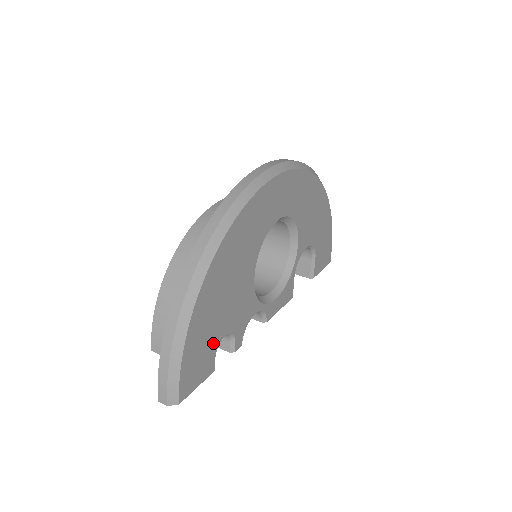
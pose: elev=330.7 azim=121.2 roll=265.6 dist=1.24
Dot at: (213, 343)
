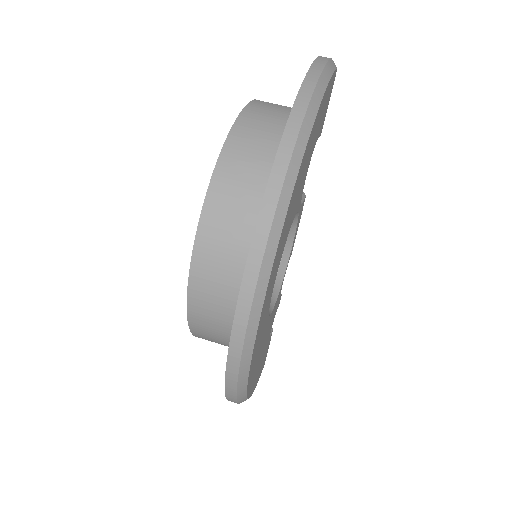
Dot at: (266, 347)
